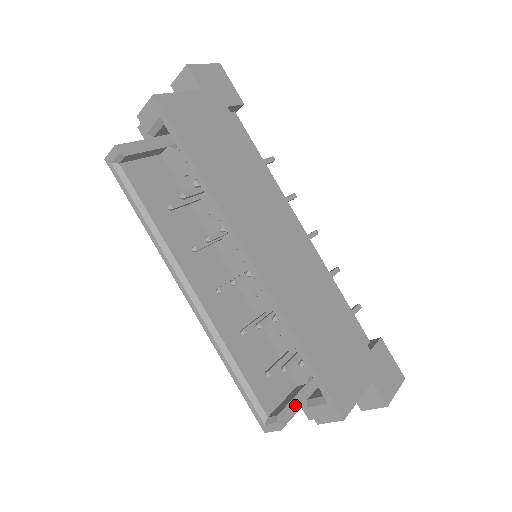
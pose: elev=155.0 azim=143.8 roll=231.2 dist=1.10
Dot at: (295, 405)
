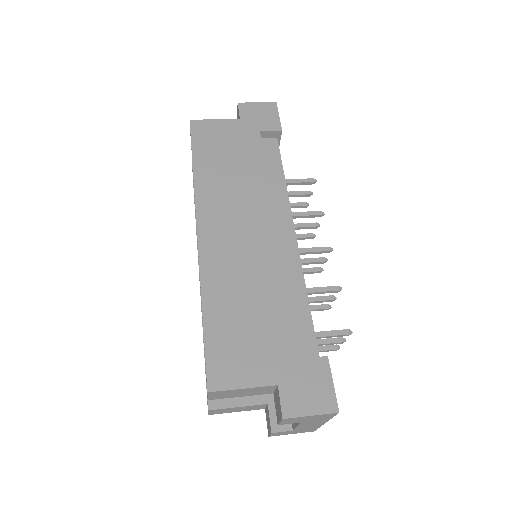
Dot at: (239, 400)
